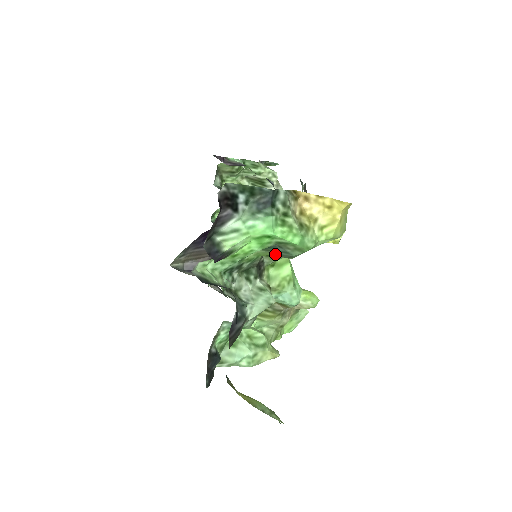
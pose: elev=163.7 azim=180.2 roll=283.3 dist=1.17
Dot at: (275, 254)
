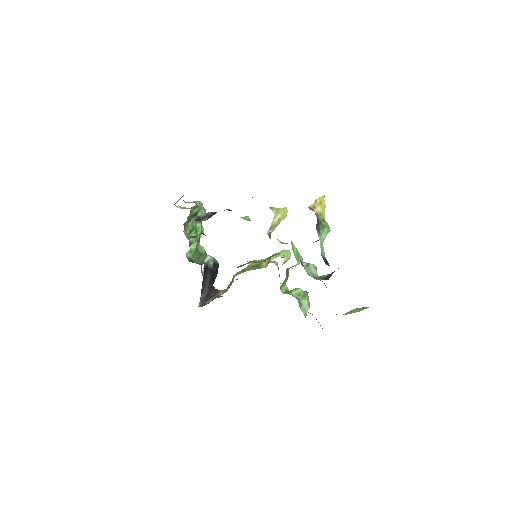
Dot at: occluded
